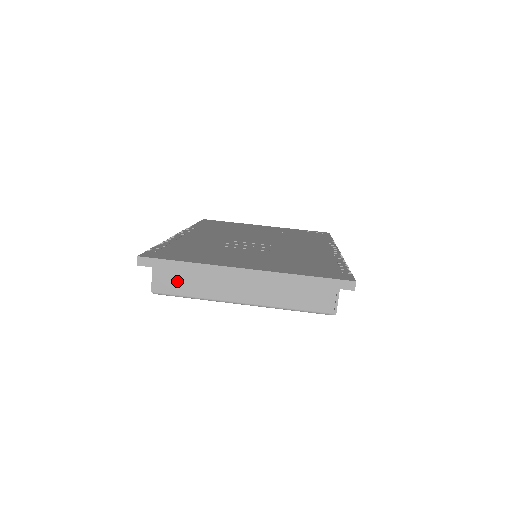
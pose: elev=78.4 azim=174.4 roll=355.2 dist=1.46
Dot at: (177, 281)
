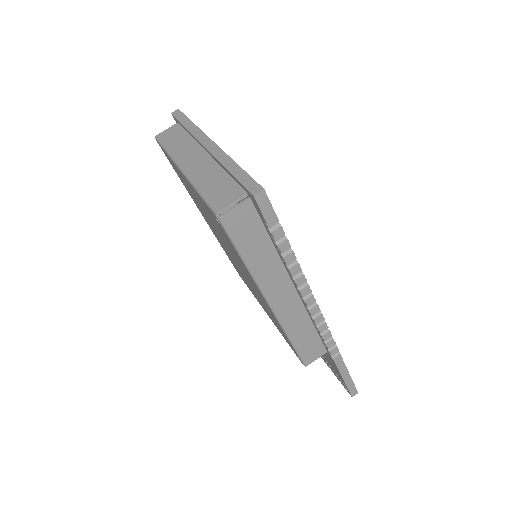
Dot at: (174, 136)
